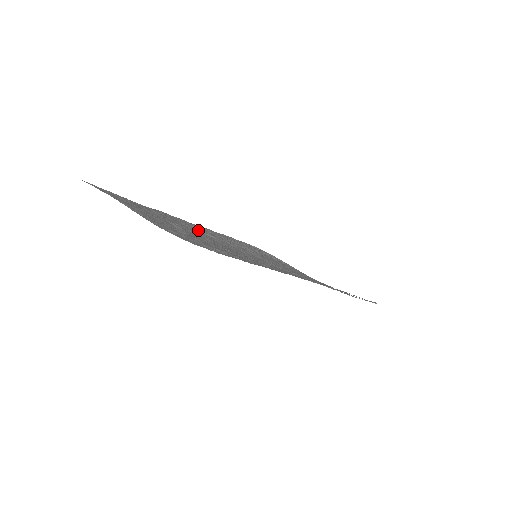
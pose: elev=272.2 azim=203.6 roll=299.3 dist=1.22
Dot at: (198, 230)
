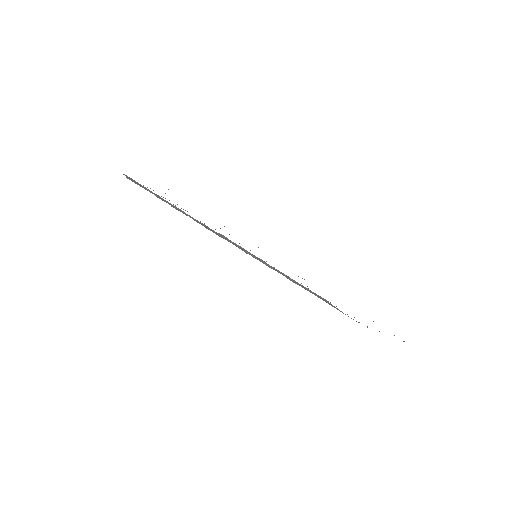
Dot at: (207, 226)
